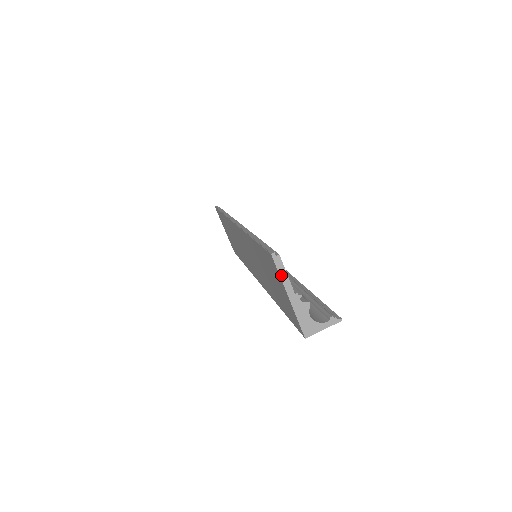
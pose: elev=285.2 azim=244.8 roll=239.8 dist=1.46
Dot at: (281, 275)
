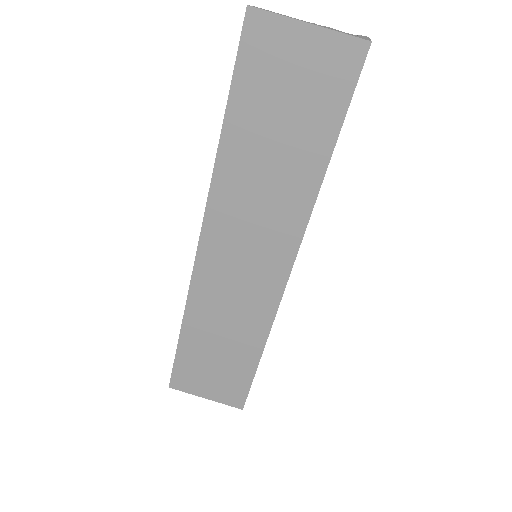
Dot at: (277, 14)
